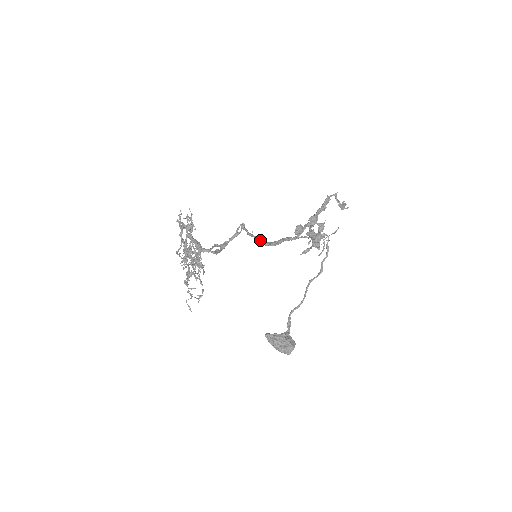
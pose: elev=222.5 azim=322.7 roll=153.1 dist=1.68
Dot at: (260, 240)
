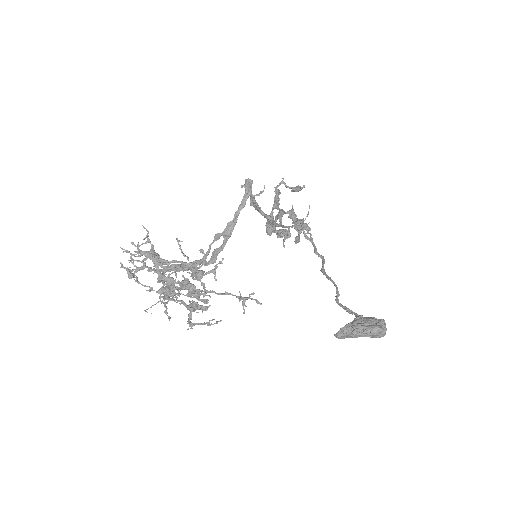
Dot at: (264, 213)
